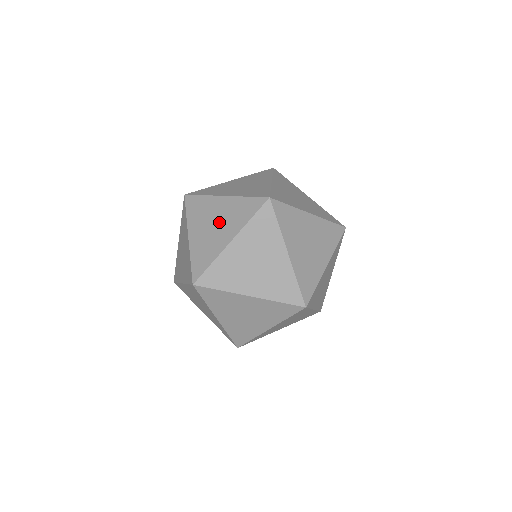
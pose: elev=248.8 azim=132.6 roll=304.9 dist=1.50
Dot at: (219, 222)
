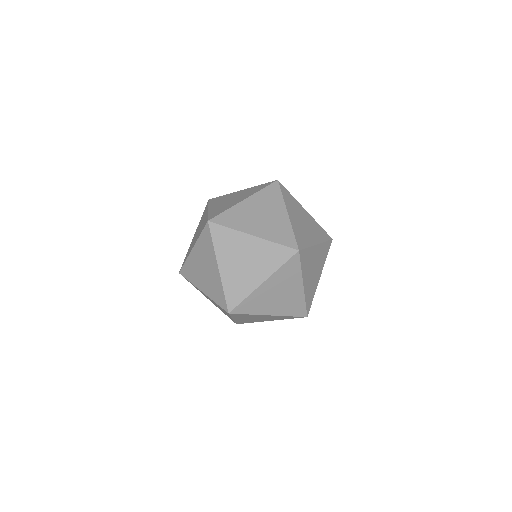
Dot at: (206, 274)
